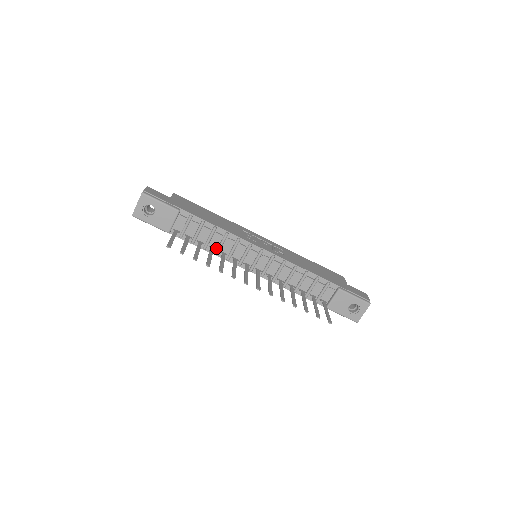
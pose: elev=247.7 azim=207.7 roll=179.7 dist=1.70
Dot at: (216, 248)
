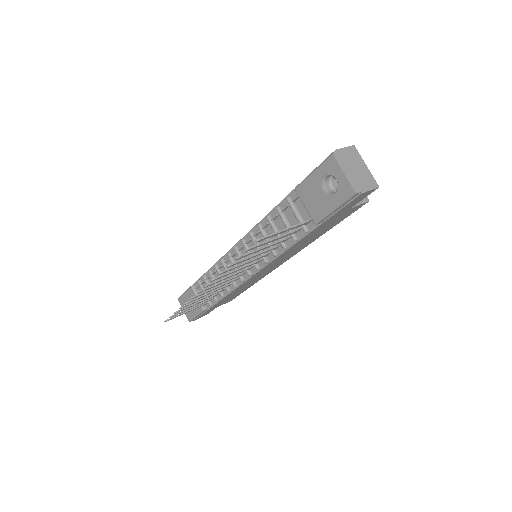
Dot at: occluded
